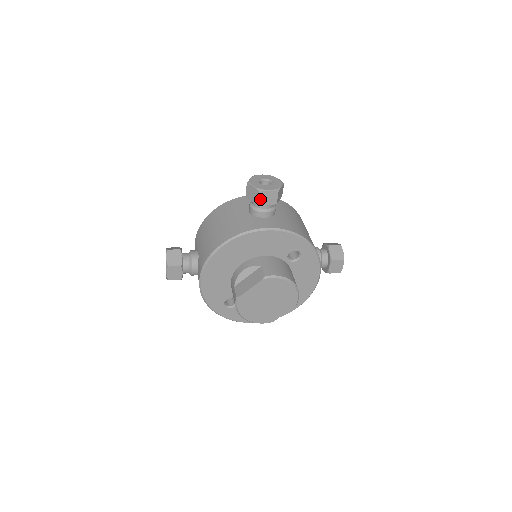
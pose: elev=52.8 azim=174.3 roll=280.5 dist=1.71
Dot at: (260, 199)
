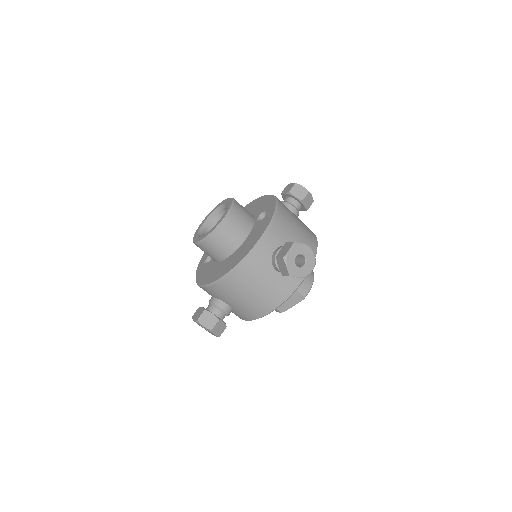
Dot at: occluded
